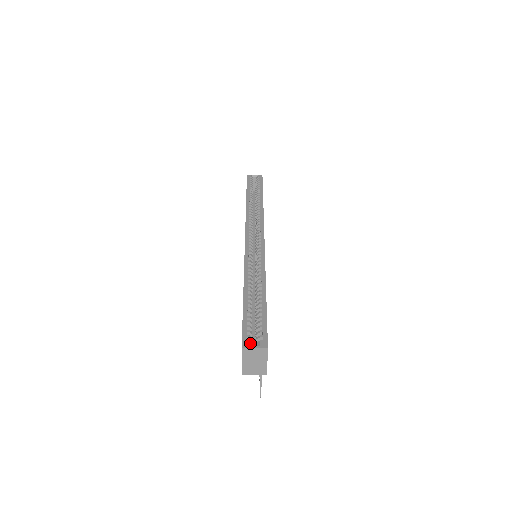
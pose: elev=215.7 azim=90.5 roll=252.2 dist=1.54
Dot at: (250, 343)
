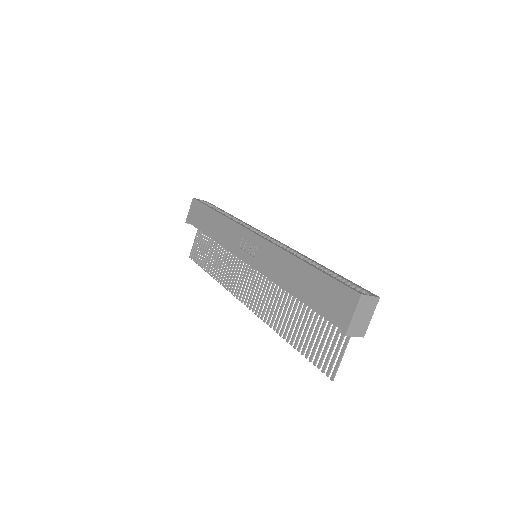
Dot at: (362, 293)
